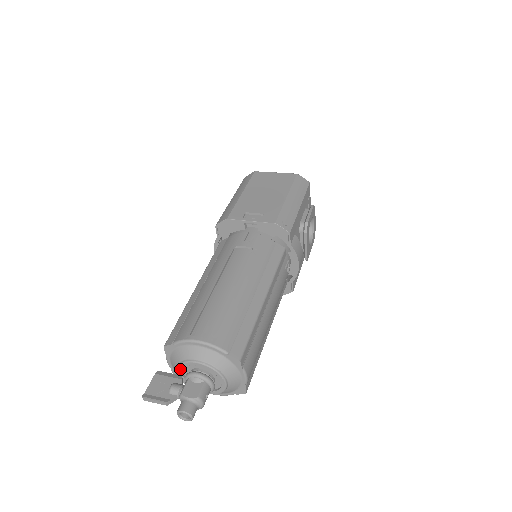
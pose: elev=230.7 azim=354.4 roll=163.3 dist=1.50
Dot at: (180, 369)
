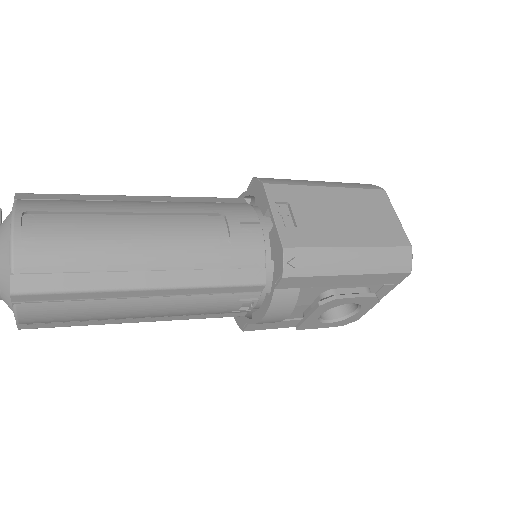
Dot at: occluded
